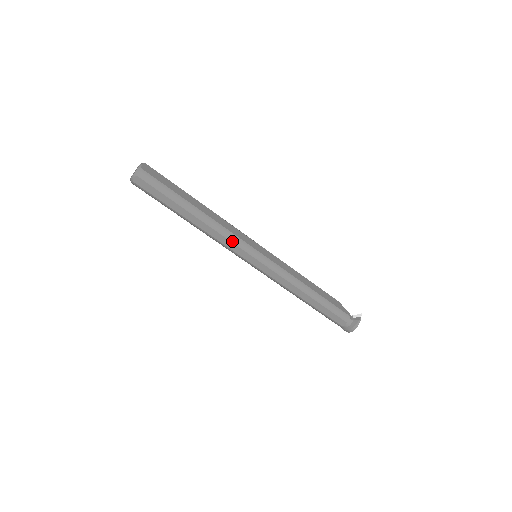
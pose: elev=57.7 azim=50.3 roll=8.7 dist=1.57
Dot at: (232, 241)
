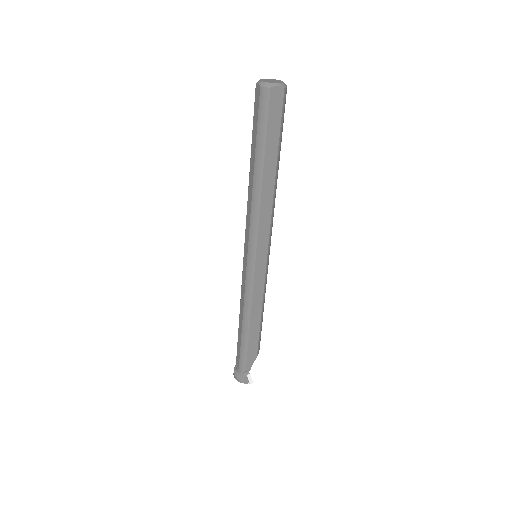
Dot at: (251, 226)
